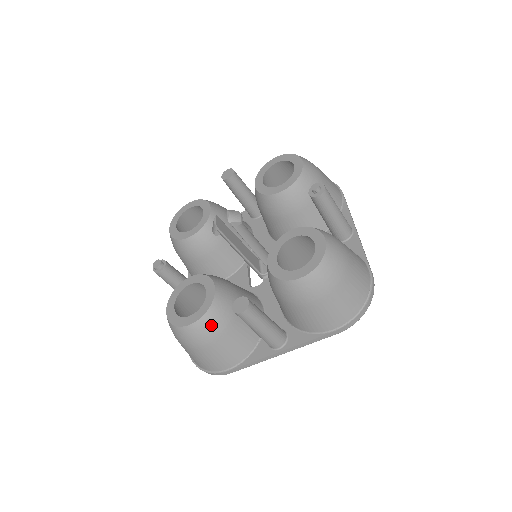
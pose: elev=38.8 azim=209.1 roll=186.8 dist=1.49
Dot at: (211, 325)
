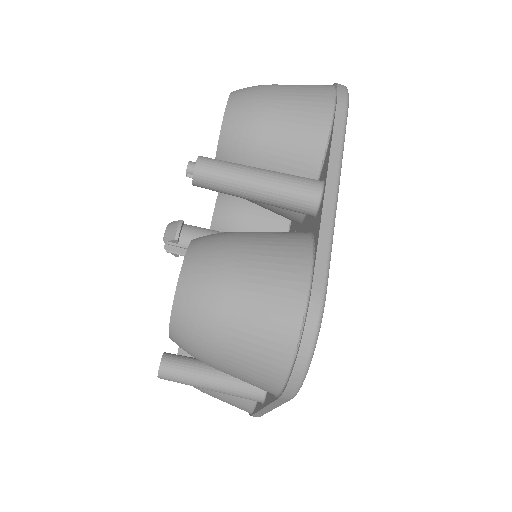
Dot at: occluded
